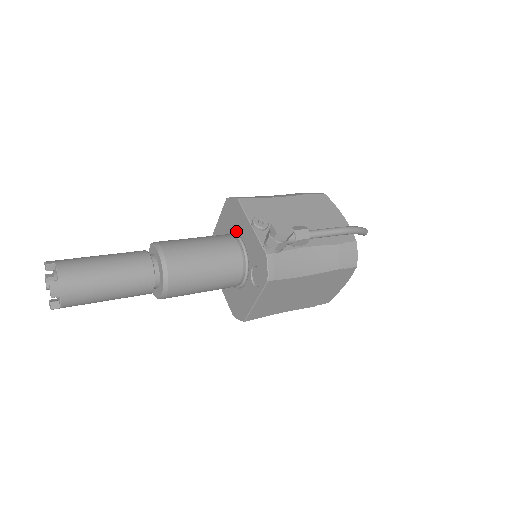
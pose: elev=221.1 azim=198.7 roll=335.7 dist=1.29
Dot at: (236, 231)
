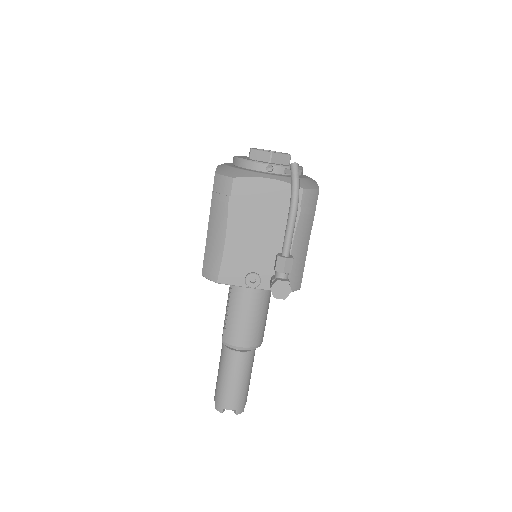
Dot at: occluded
